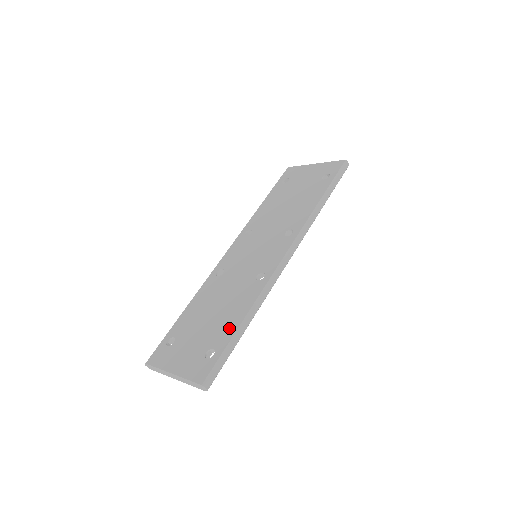
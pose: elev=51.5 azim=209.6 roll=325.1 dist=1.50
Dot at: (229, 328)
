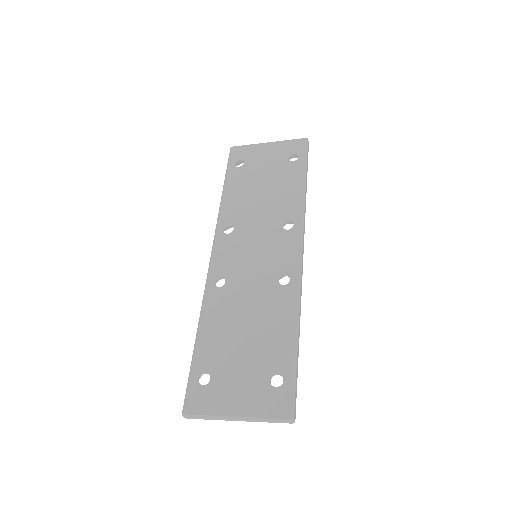
Dot at: (283, 346)
